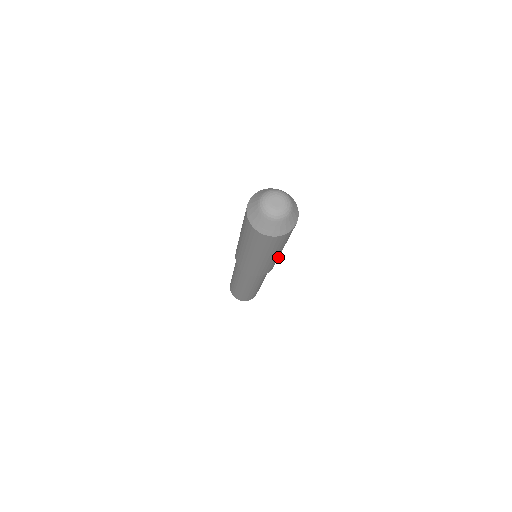
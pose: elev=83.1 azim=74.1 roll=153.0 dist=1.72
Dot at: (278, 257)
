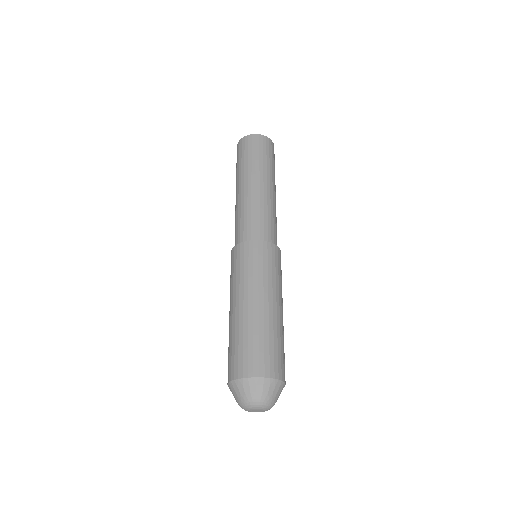
Dot at: occluded
